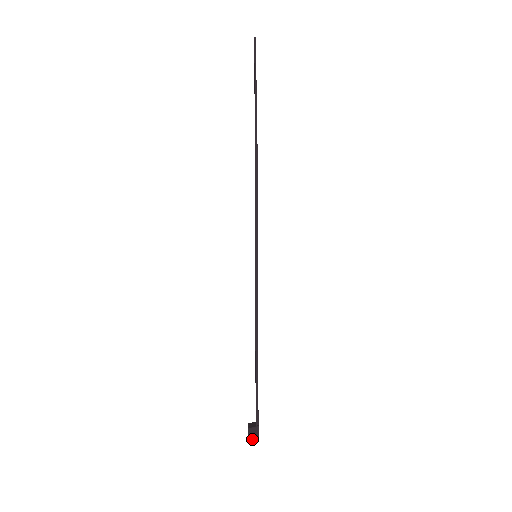
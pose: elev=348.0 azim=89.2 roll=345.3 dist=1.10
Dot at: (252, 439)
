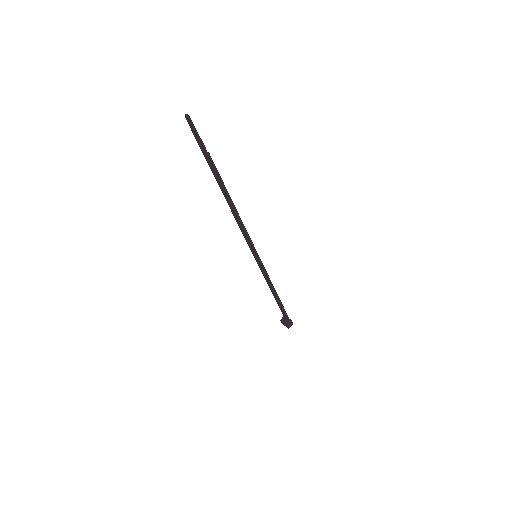
Dot at: occluded
